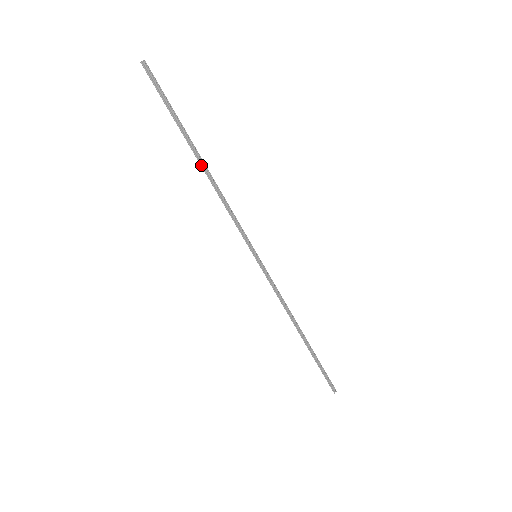
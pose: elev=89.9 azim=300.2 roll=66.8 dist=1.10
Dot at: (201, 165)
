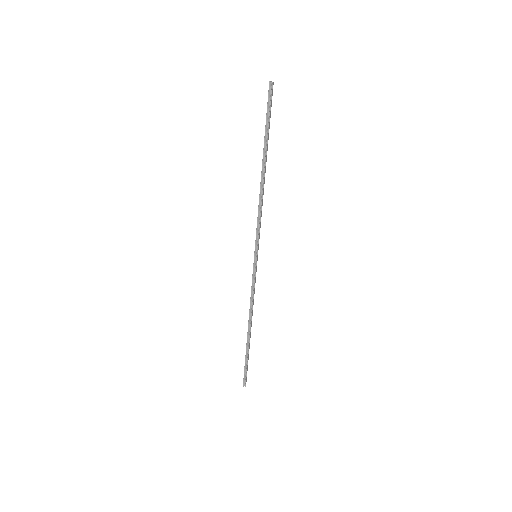
Dot at: (262, 172)
